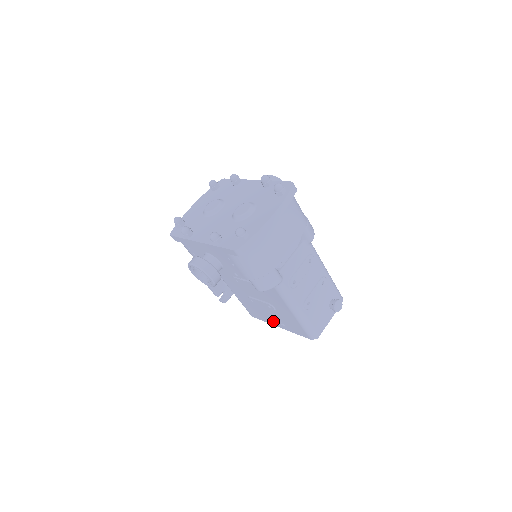
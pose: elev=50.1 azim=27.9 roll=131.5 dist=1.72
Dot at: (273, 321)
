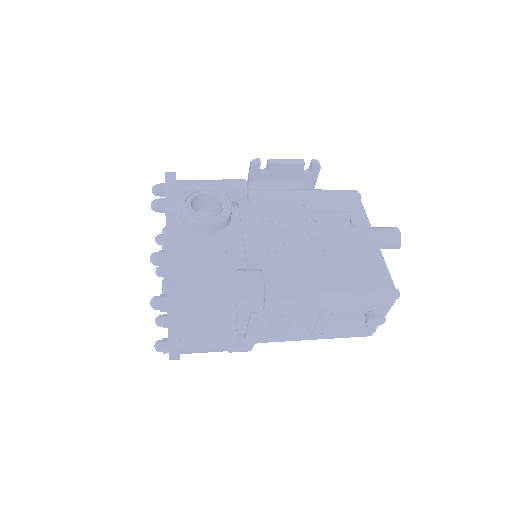
Dot at: occluded
